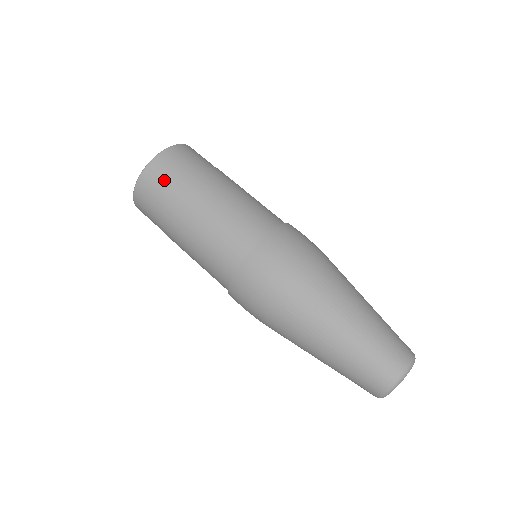
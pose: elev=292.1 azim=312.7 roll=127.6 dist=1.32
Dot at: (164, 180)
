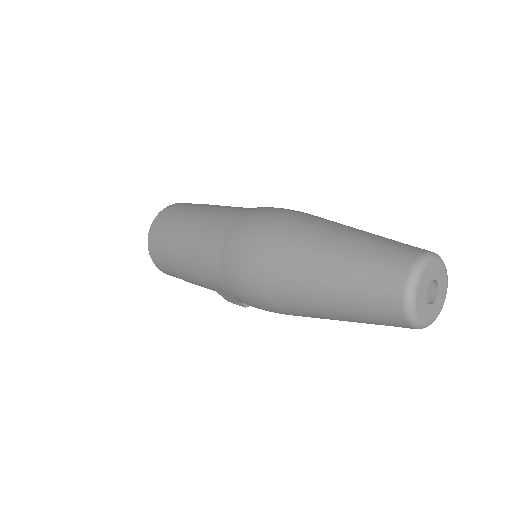
Dot at: occluded
